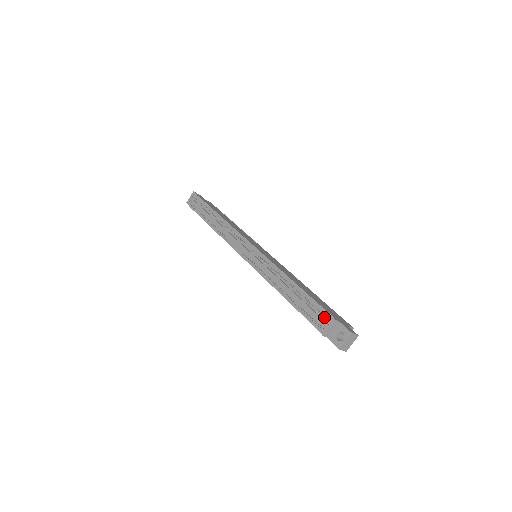
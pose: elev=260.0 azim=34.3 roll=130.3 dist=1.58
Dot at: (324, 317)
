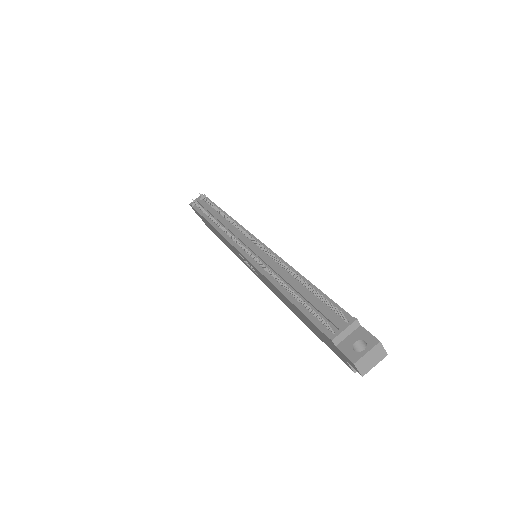
Dot at: (340, 310)
